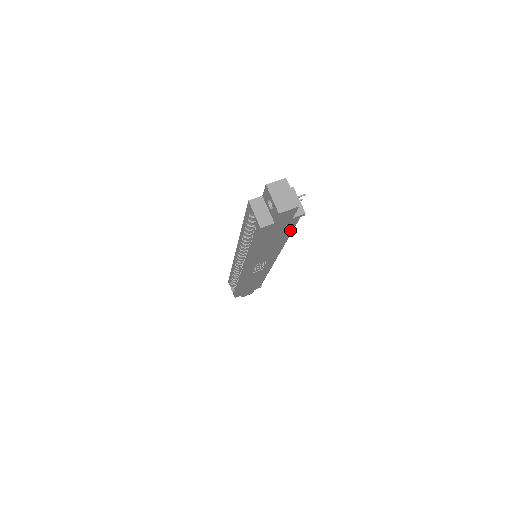
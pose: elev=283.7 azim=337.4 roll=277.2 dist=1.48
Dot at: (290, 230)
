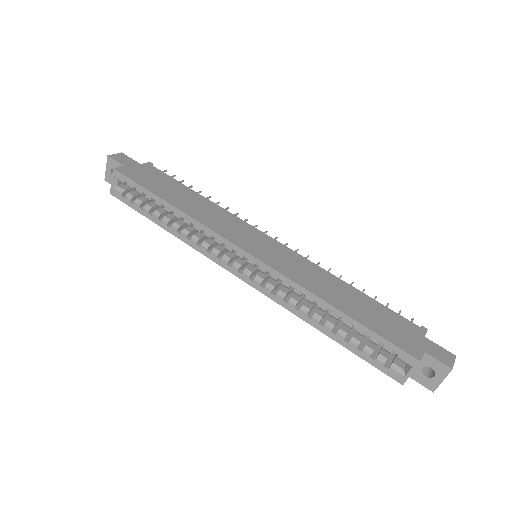
Dot at: occluded
